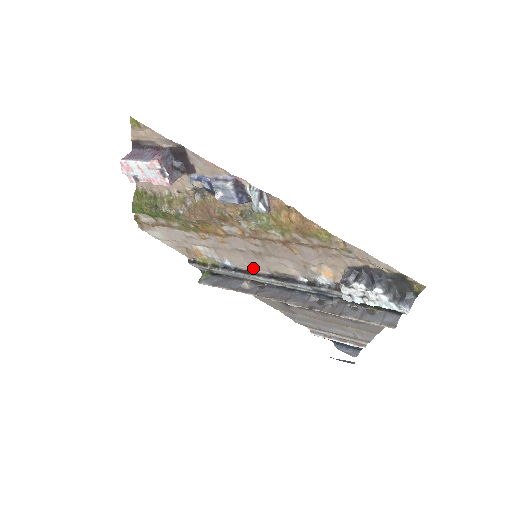
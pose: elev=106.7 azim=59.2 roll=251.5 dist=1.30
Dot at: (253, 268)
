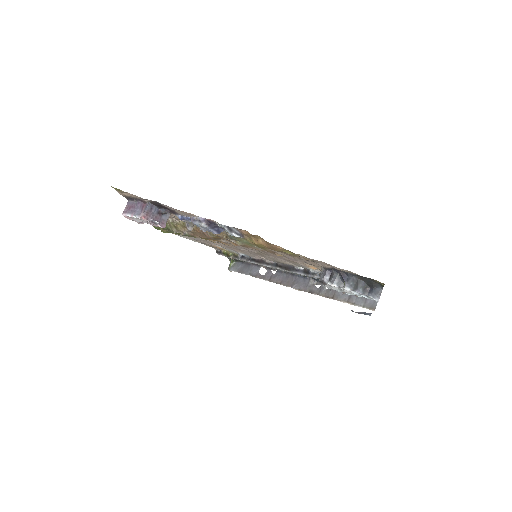
Dot at: (261, 258)
